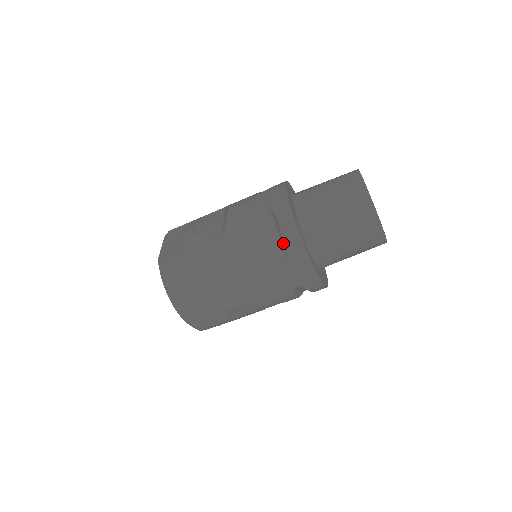
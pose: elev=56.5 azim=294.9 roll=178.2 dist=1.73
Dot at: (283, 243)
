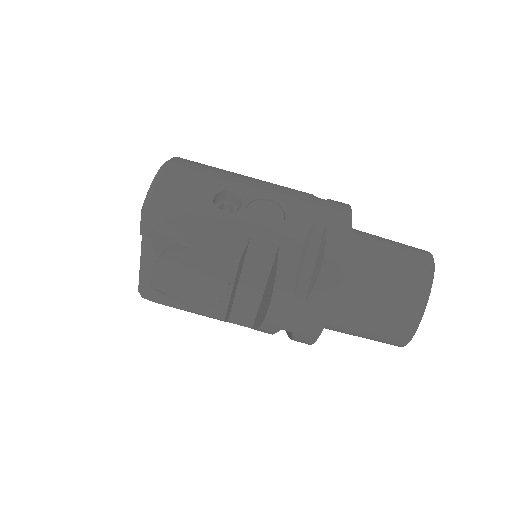
Dot at: occluded
